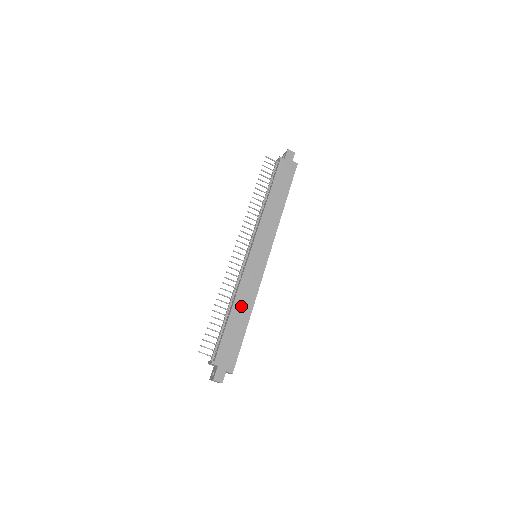
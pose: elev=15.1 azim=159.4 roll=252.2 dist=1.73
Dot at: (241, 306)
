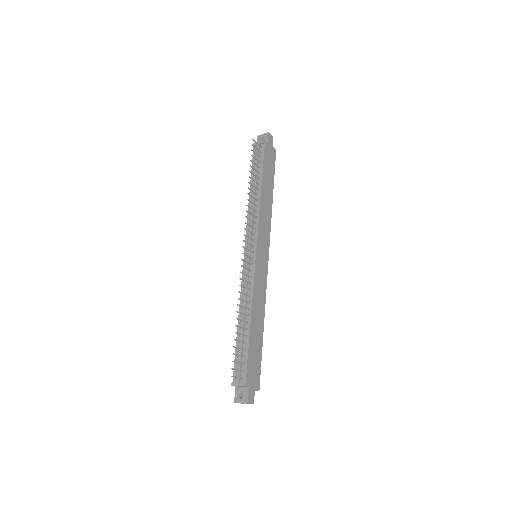
Dot at: (257, 316)
